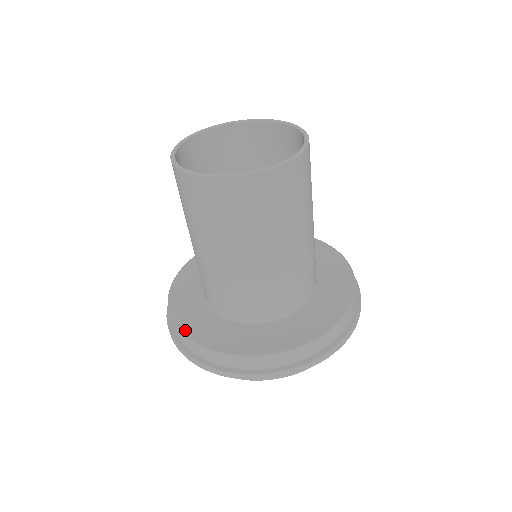
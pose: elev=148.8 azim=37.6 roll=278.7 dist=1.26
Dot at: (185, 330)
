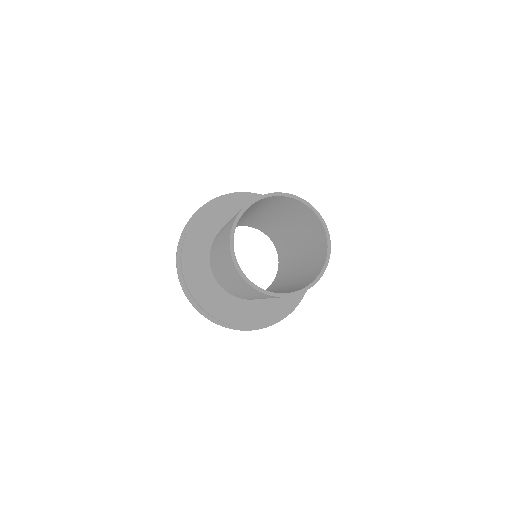
Dot at: (185, 265)
